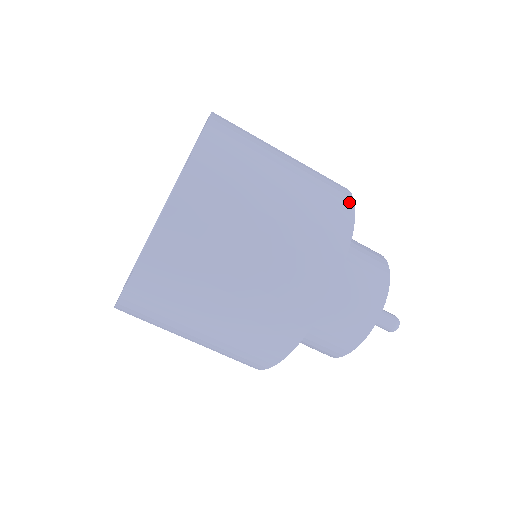
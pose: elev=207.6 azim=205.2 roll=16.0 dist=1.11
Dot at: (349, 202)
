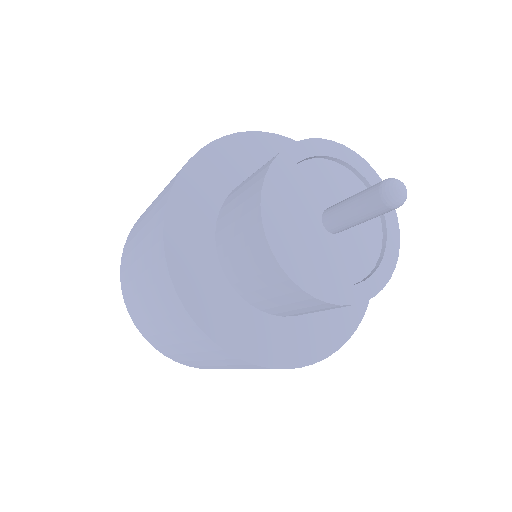
Dot at: occluded
